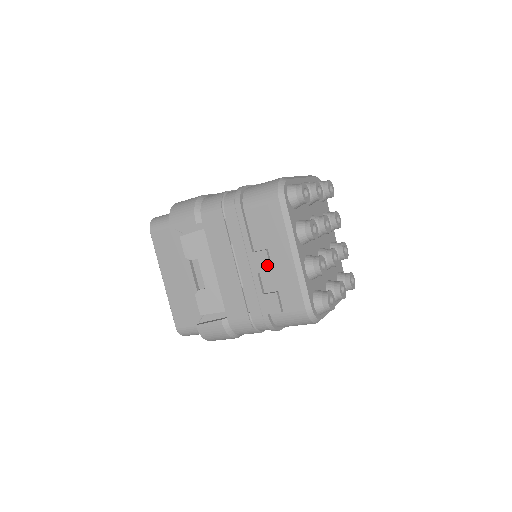
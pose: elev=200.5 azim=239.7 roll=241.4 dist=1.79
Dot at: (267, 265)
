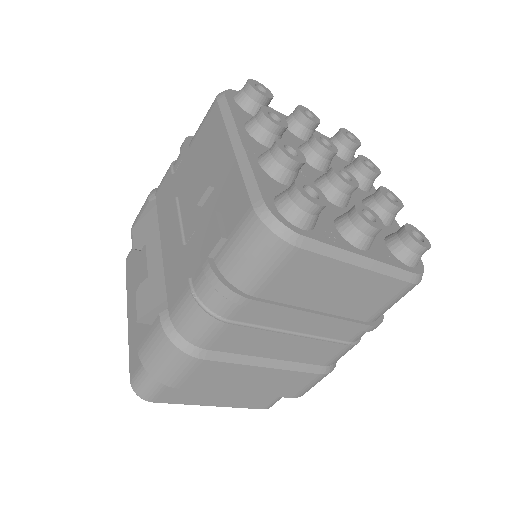
Dot at: (205, 183)
